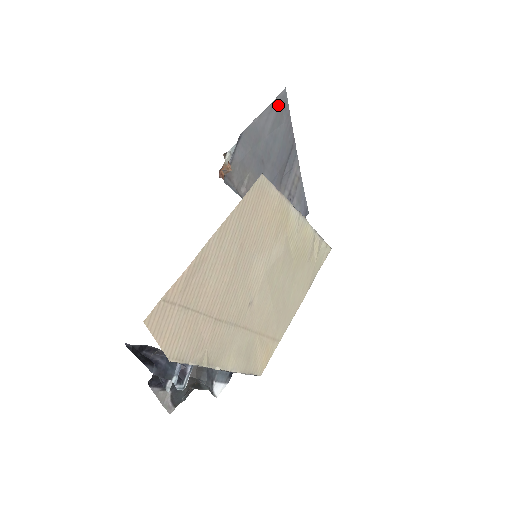
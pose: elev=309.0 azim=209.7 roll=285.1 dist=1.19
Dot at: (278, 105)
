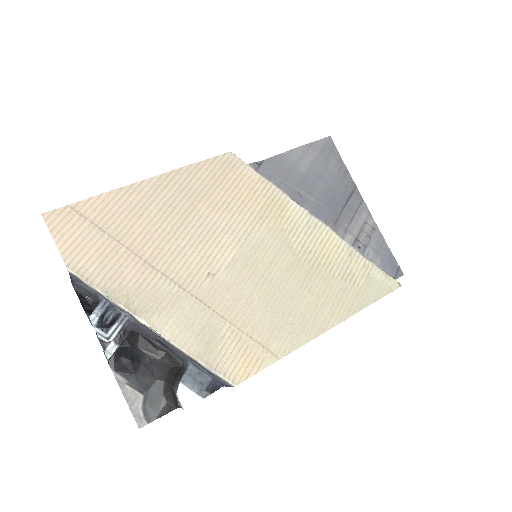
Dot at: (319, 148)
